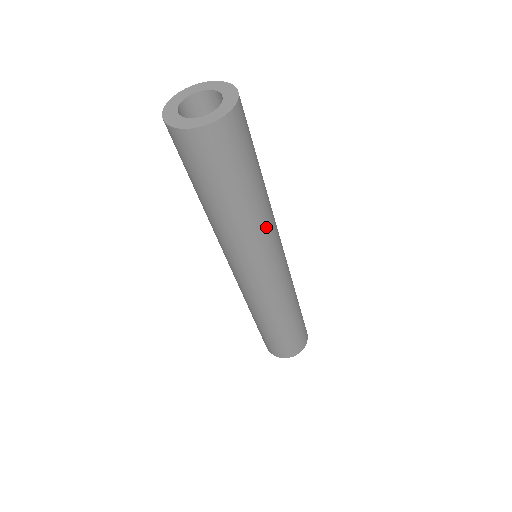
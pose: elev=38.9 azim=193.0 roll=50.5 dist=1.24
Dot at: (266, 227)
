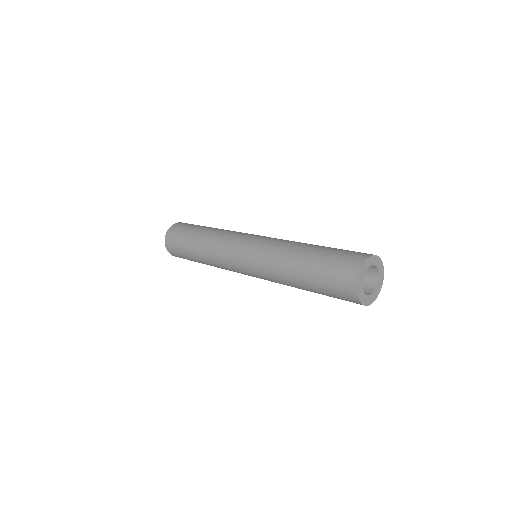
Dot at: occluded
